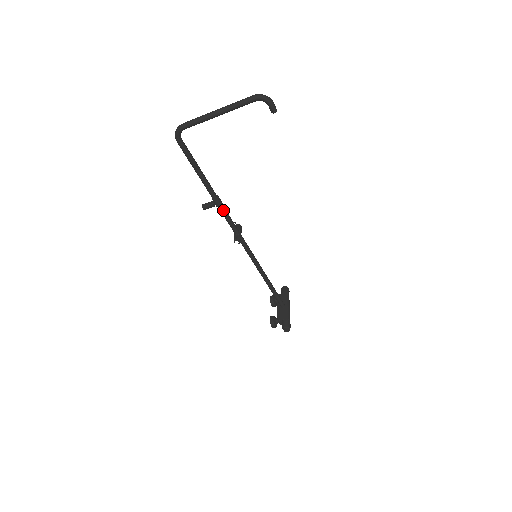
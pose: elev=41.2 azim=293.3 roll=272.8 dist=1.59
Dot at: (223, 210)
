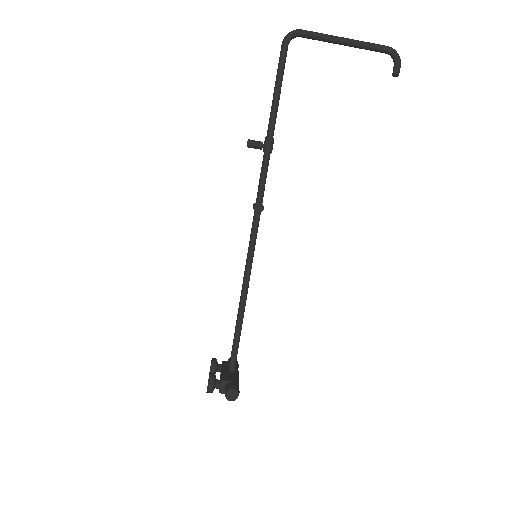
Dot at: (268, 159)
